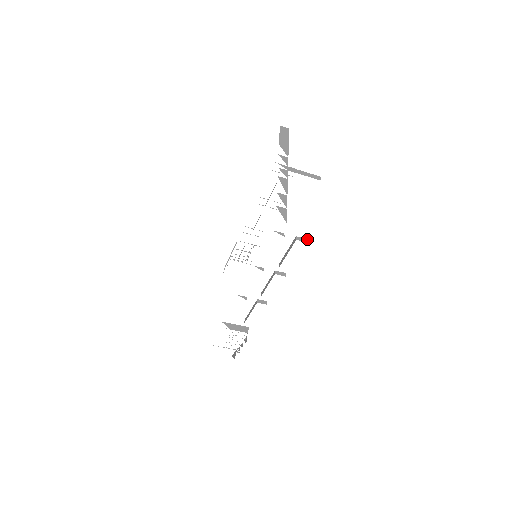
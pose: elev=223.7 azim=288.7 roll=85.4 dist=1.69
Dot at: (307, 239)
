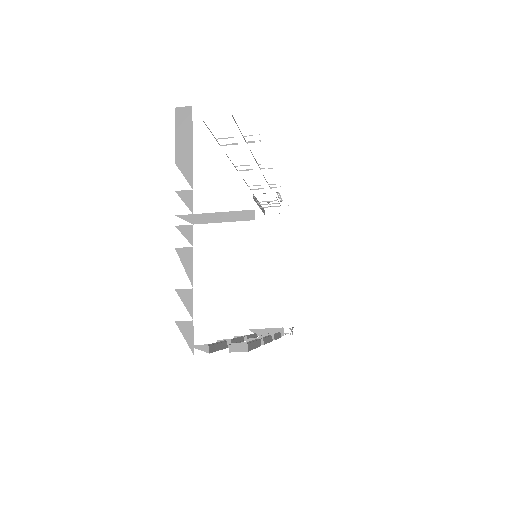
Dot at: (247, 344)
